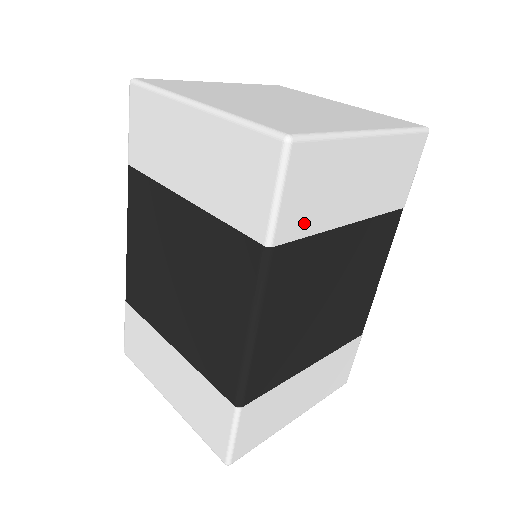
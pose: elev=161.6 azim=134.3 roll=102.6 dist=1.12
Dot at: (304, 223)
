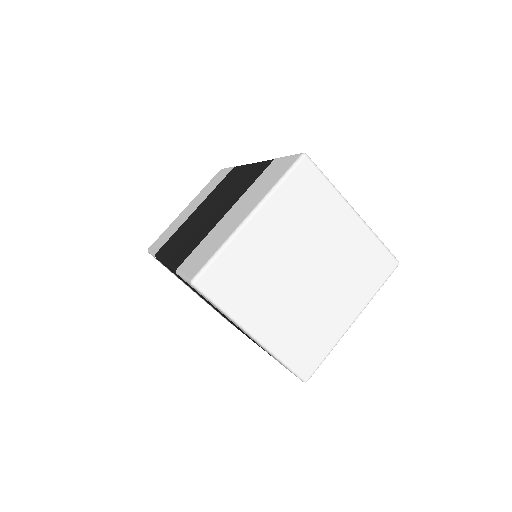
Dot at: occluded
